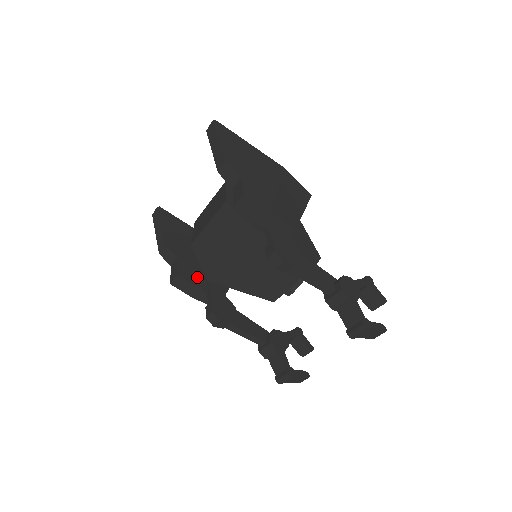
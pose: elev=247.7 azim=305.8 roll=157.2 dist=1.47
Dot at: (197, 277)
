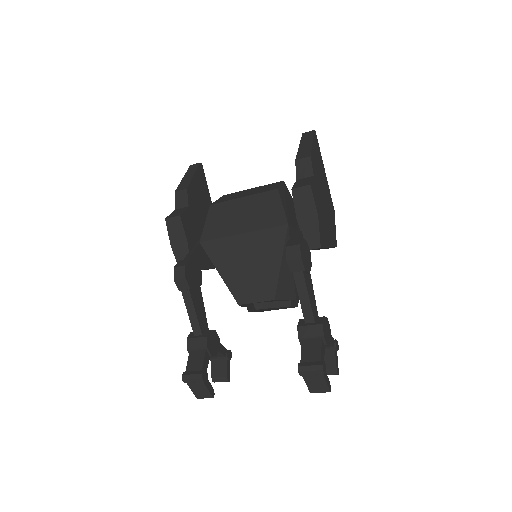
Dot at: (191, 233)
